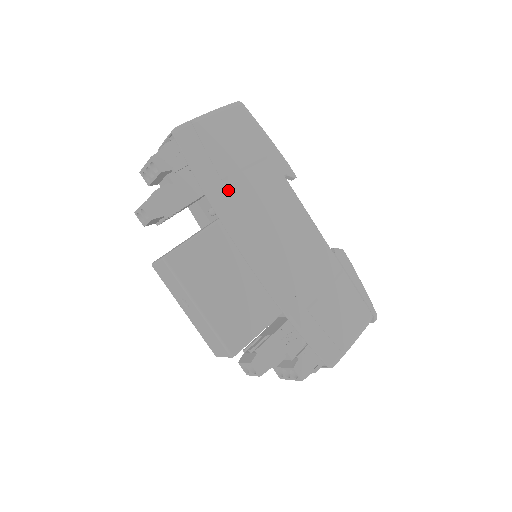
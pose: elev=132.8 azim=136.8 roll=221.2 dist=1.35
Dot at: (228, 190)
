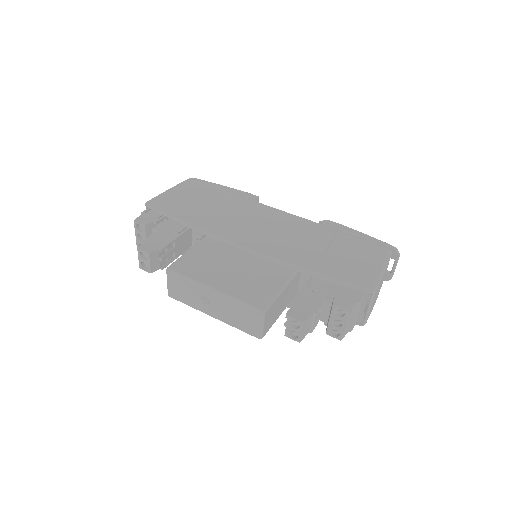
Dot at: (204, 218)
